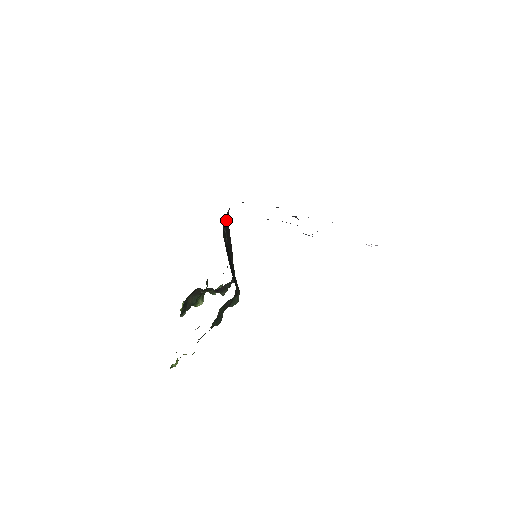
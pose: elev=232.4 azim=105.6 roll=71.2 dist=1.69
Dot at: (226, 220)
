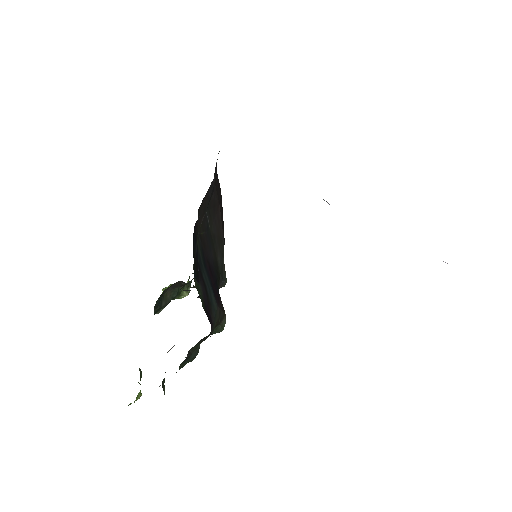
Dot at: (208, 198)
